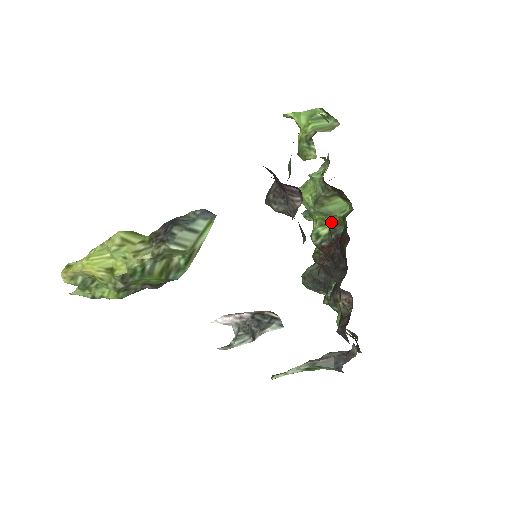
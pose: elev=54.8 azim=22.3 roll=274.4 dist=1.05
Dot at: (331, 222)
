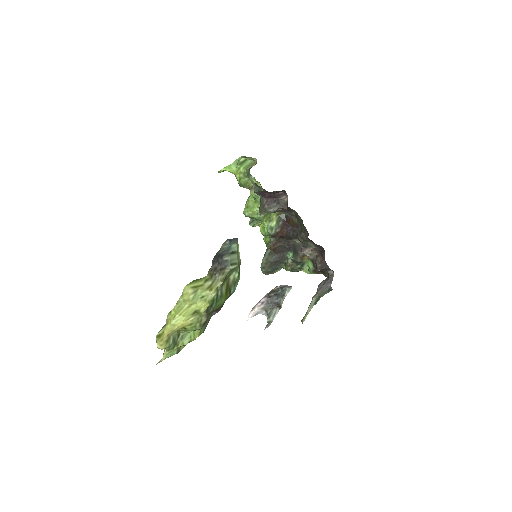
Dot at: (275, 216)
